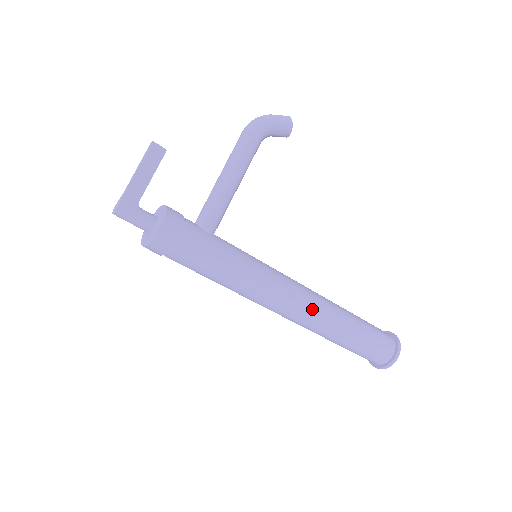
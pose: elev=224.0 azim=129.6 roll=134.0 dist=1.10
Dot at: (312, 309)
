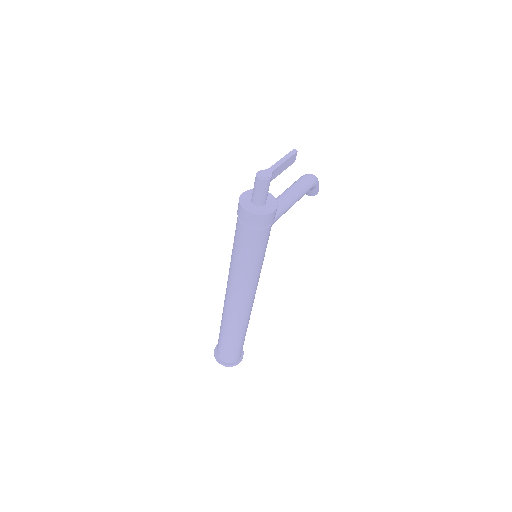
Dot at: (251, 309)
